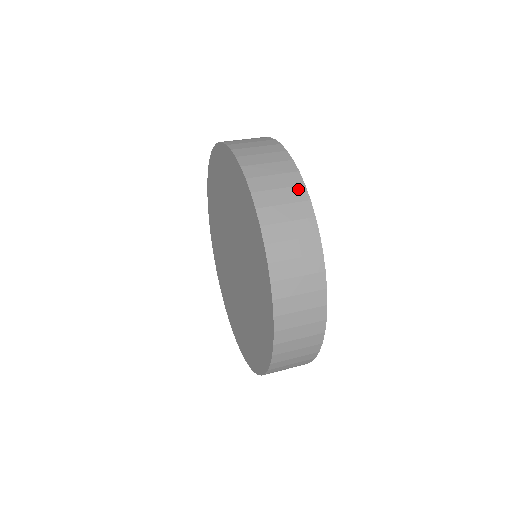
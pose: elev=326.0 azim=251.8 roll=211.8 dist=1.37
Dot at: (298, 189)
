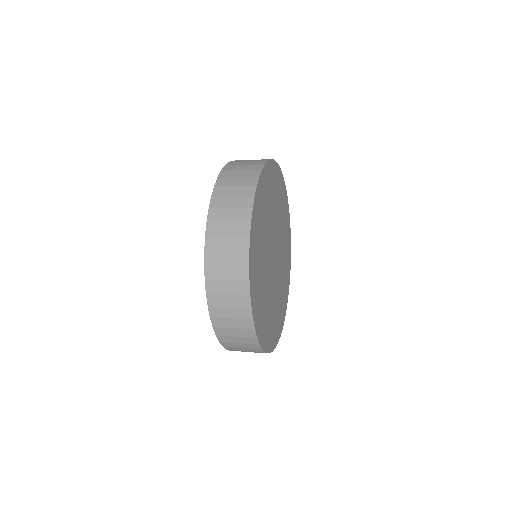
Dot at: (247, 199)
